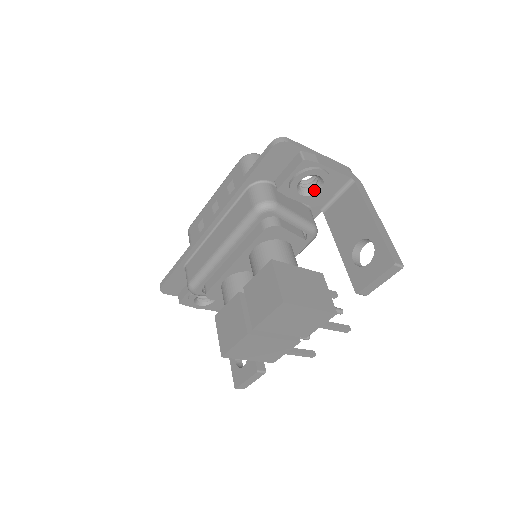
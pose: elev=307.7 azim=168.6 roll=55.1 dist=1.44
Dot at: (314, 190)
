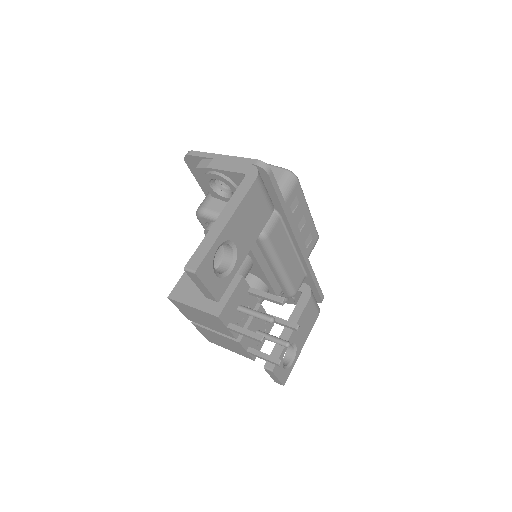
Dot at: (232, 191)
